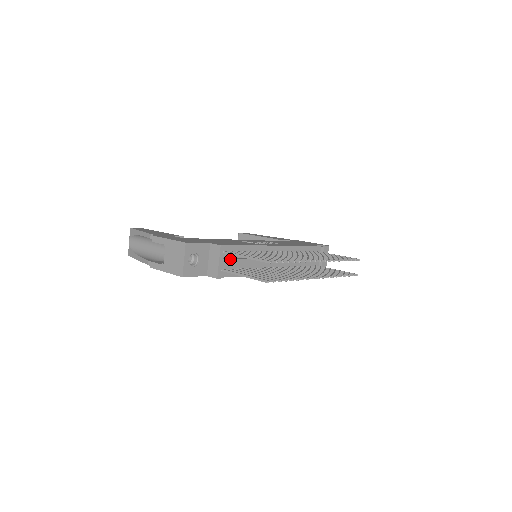
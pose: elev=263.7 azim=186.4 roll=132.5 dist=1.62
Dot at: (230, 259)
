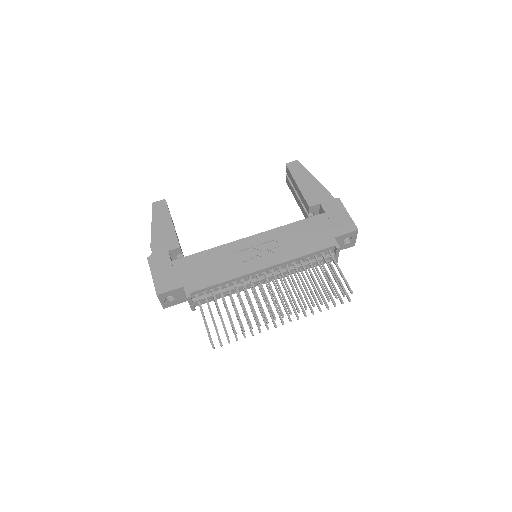
Dot at: (202, 299)
